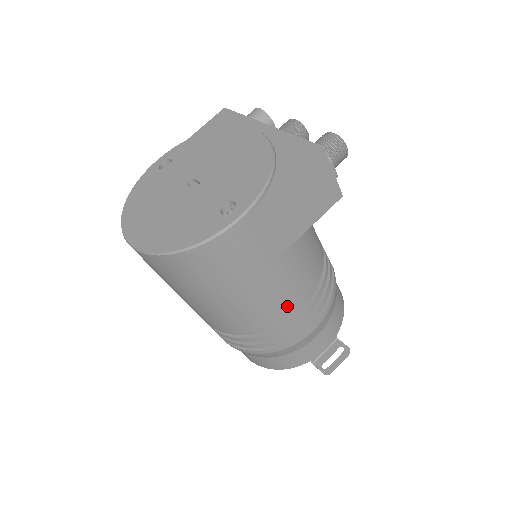
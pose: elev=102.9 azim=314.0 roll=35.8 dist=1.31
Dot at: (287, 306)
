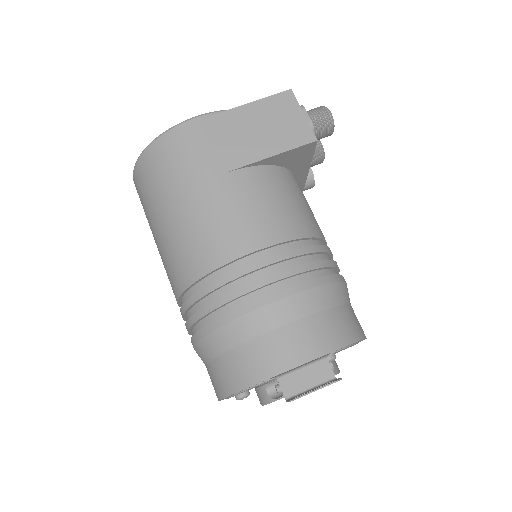
Dot at: (237, 238)
